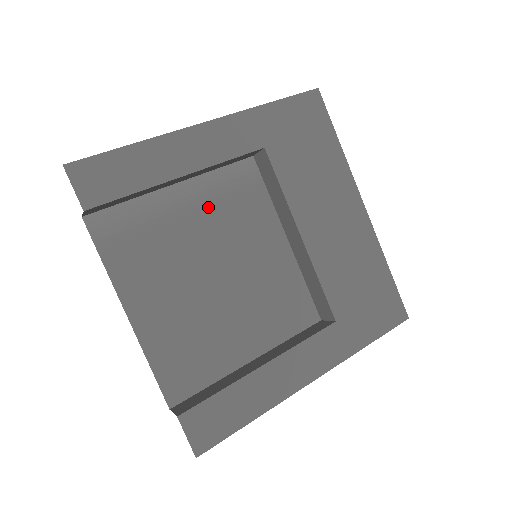
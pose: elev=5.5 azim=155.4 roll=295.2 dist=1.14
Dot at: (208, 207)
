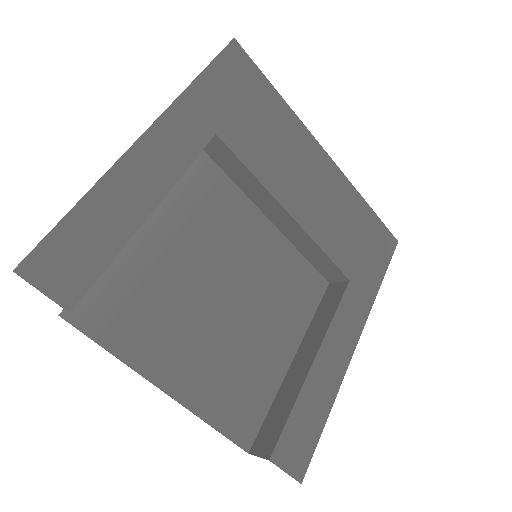
Dot at: (183, 227)
